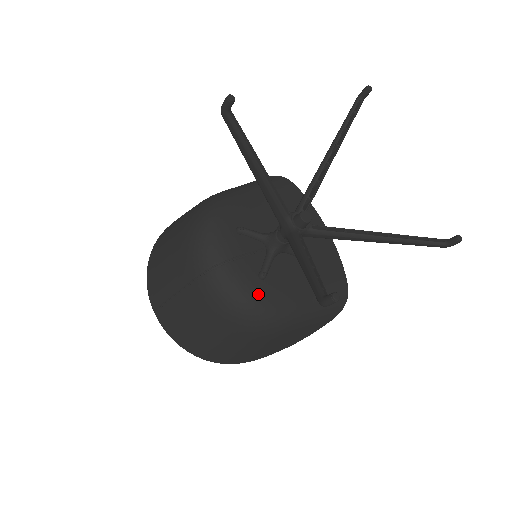
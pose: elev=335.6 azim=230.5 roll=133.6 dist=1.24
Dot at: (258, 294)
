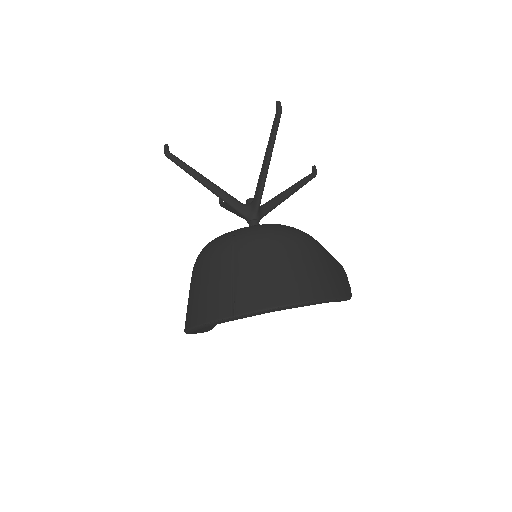
Dot at: occluded
